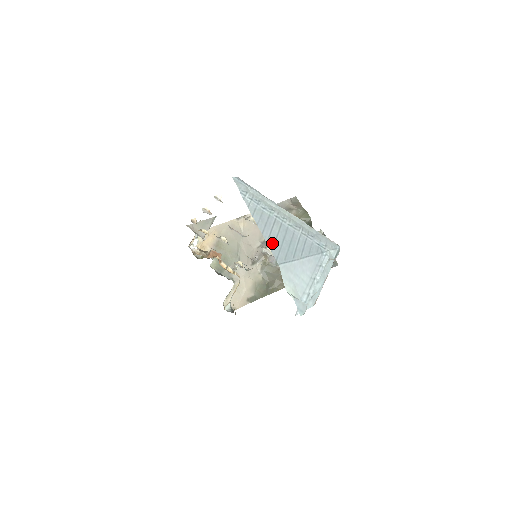
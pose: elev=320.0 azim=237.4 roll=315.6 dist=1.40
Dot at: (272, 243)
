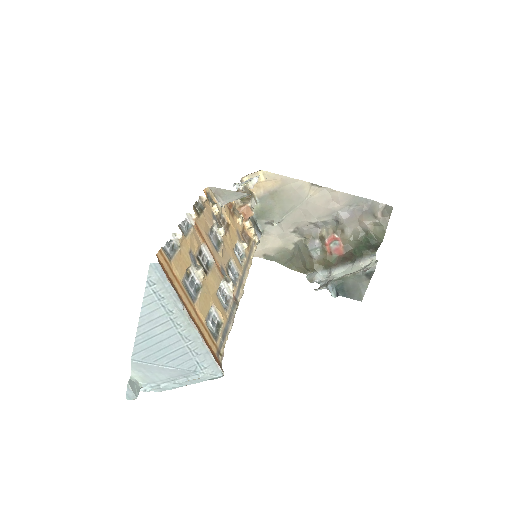
Dot at: (142, 339)
